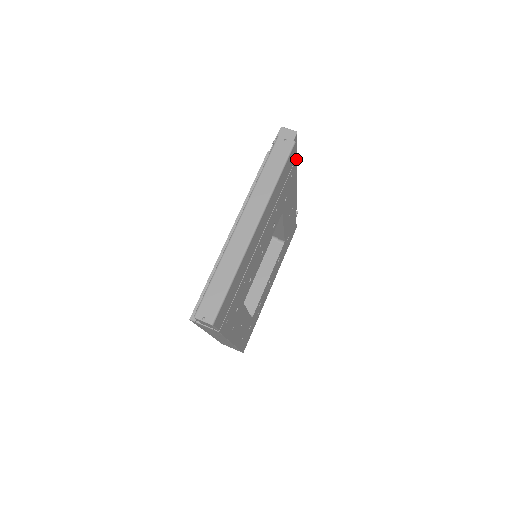
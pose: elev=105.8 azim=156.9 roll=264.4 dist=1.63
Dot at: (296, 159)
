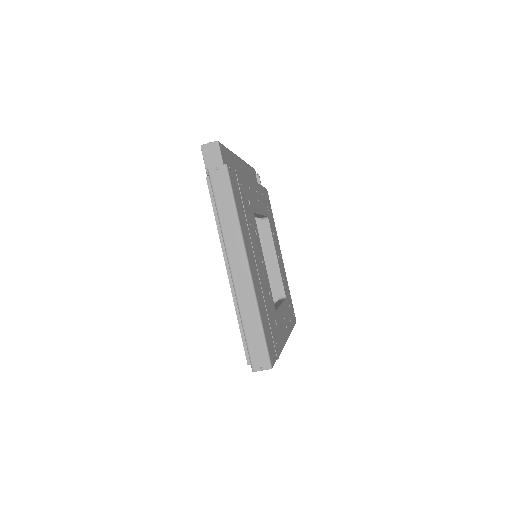
Dot at: (231, 153)
